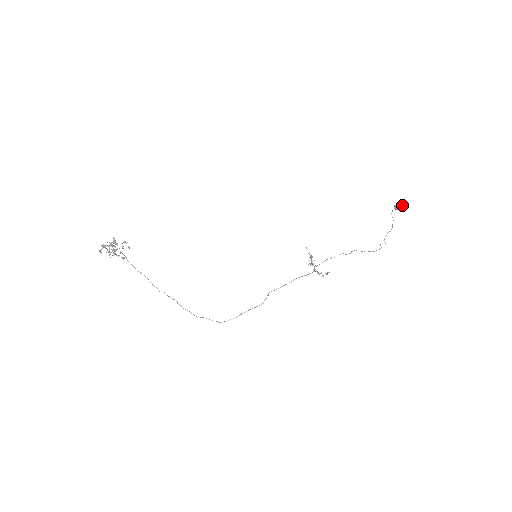
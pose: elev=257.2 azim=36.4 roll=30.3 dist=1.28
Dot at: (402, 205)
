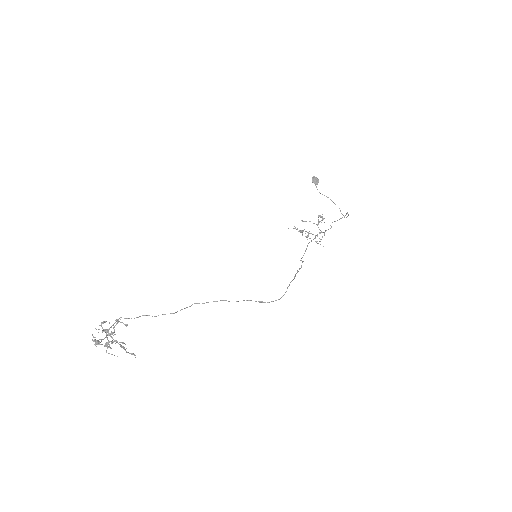
Dot at: (315, 177)
